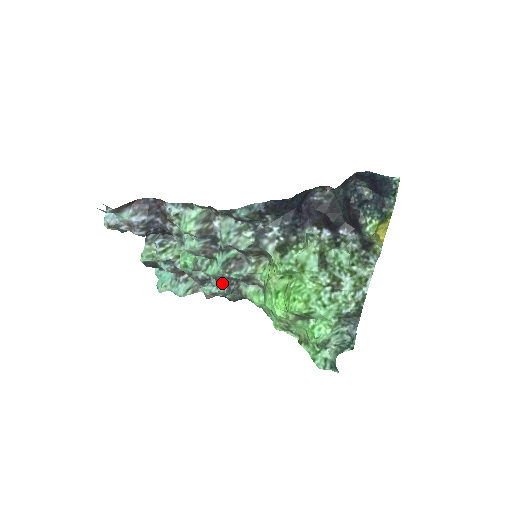
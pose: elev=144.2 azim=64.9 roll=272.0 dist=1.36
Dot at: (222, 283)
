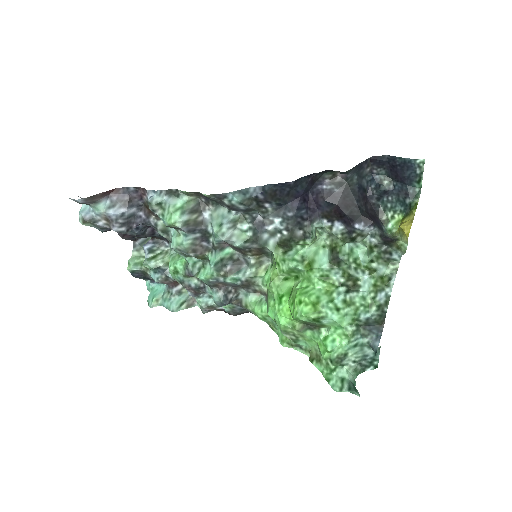
Dot at: (217, 290)
